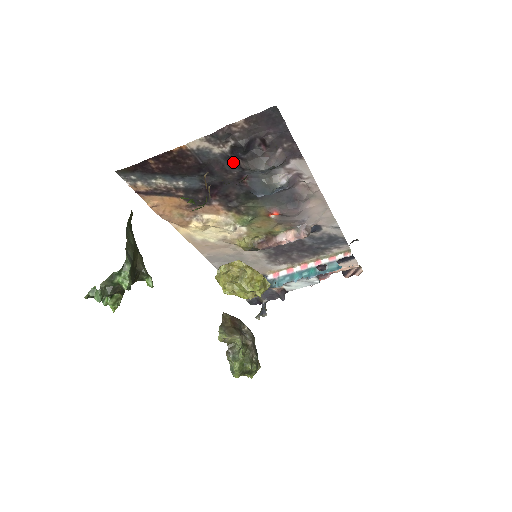
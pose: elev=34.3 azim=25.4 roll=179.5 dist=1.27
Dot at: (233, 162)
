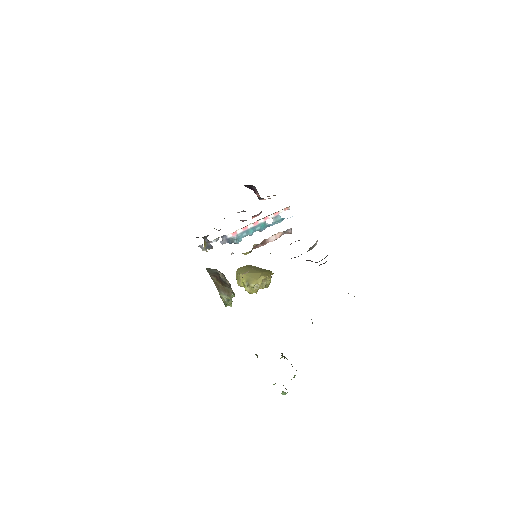
Dot at: occluded
